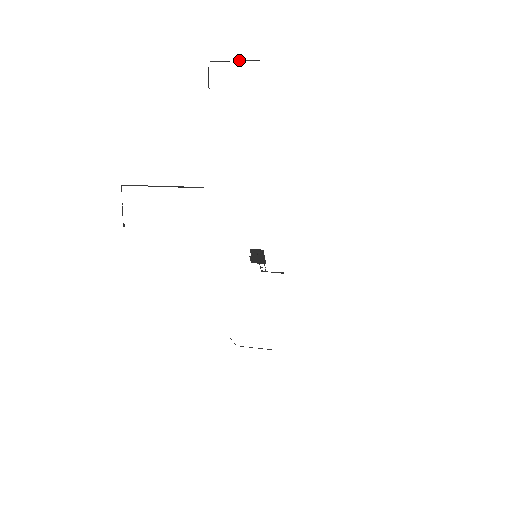
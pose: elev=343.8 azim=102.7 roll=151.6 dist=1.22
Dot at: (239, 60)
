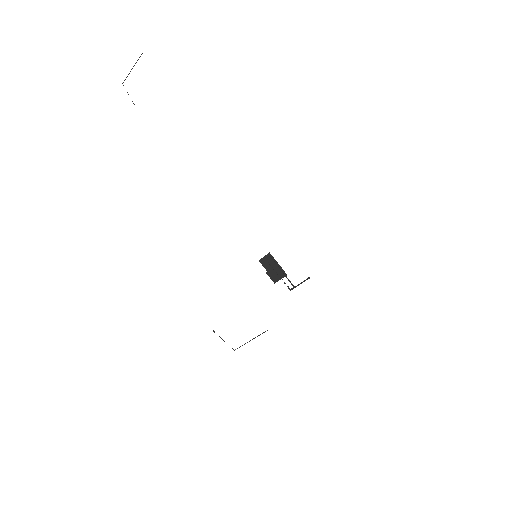
Dot at: (134, 65)
